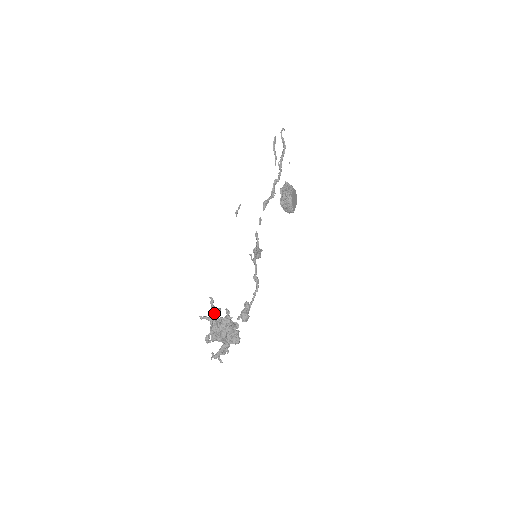
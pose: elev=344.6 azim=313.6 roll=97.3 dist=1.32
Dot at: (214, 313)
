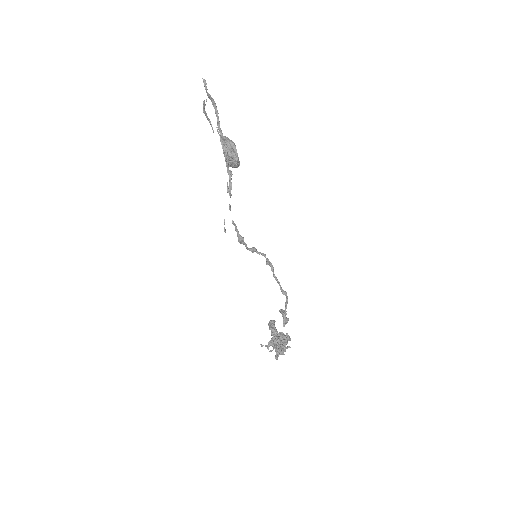
Dot at: (284, 349)
